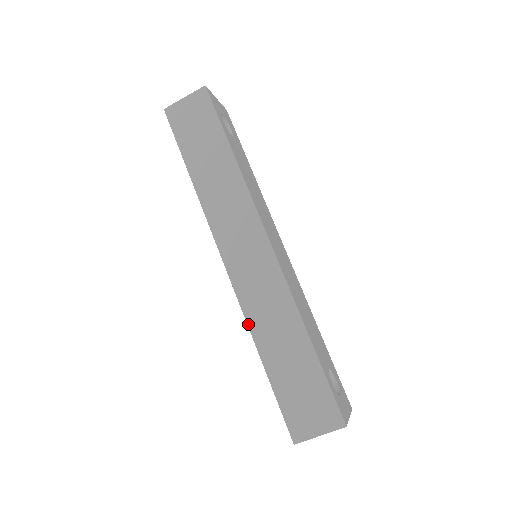
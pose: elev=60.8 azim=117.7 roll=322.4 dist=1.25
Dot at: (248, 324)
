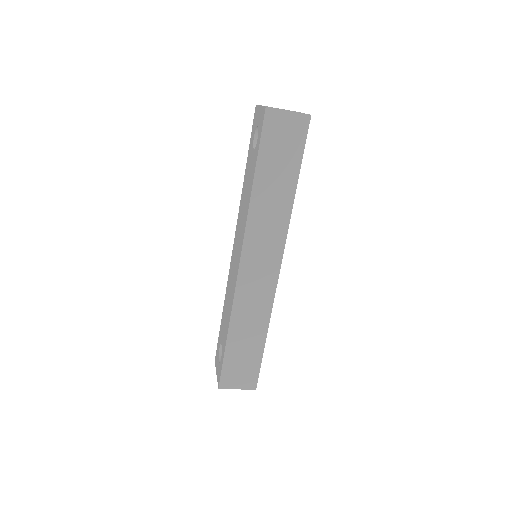
Dot at: (232, 311)
